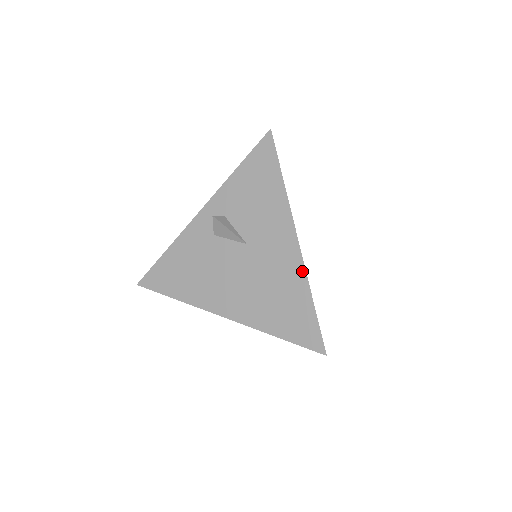
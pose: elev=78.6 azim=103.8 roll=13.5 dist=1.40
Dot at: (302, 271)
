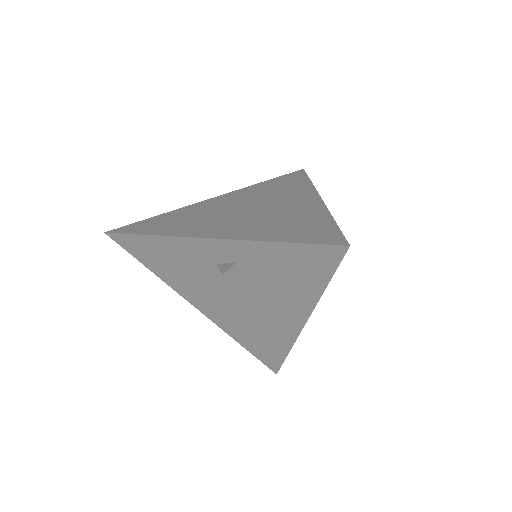
Dot at: (292, 339)
